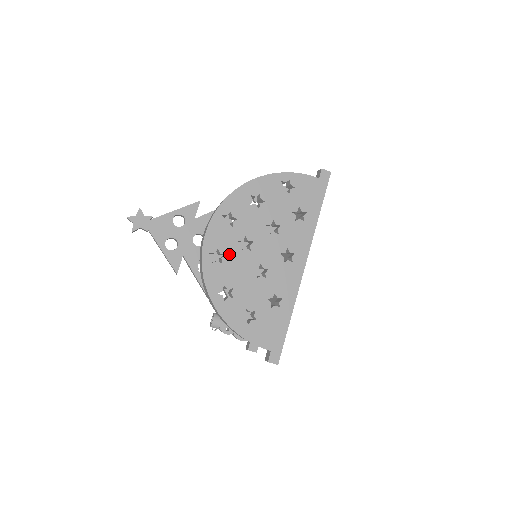
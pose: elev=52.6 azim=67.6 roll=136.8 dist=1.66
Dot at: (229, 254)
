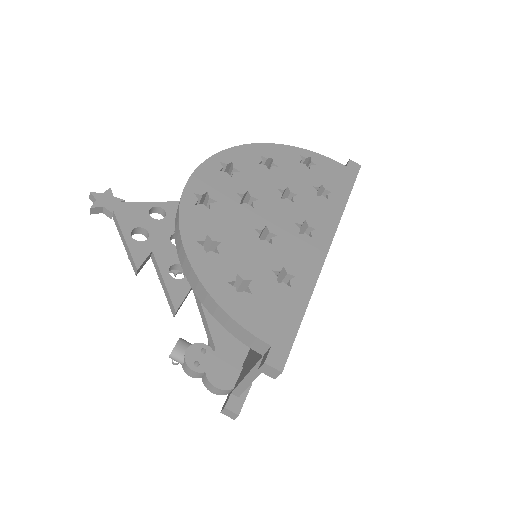
Dot at: (222, 202)
